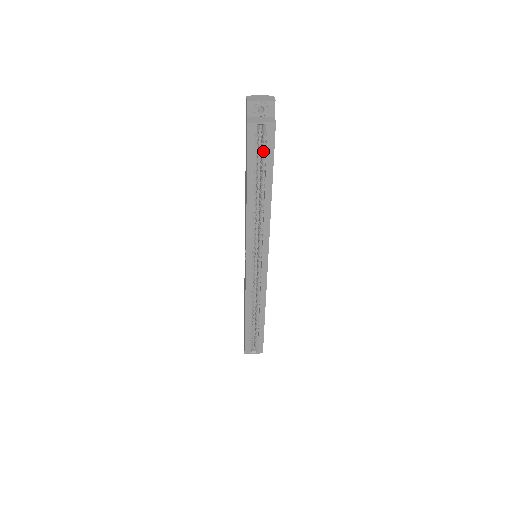
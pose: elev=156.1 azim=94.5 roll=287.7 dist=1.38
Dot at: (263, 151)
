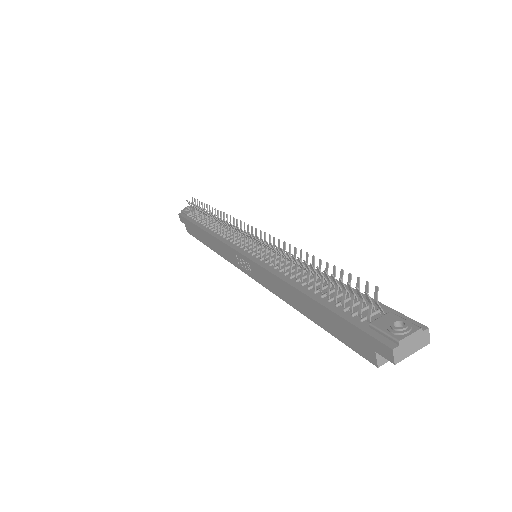
Dot at: occluded
